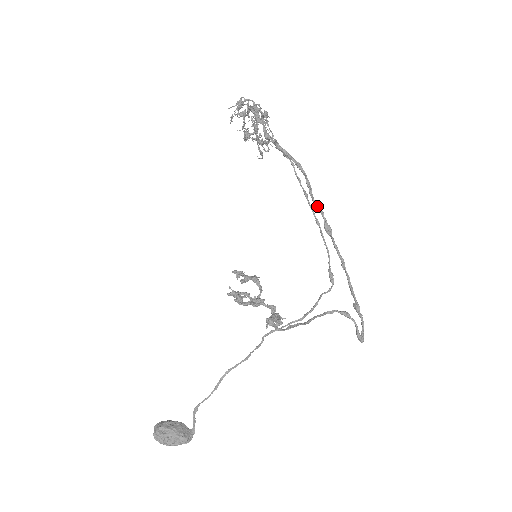
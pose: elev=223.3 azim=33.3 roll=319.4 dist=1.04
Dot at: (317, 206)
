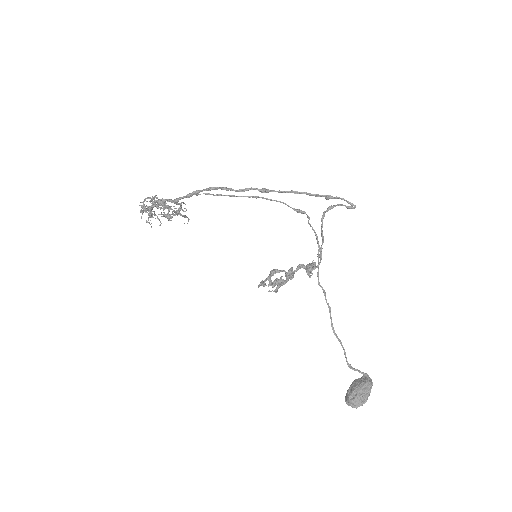
Dot at: (244, 190)
